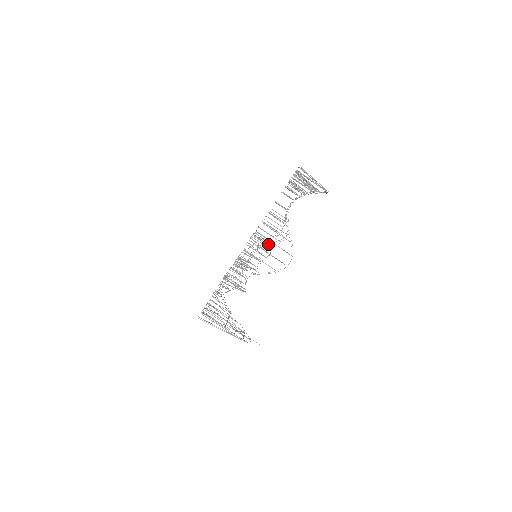
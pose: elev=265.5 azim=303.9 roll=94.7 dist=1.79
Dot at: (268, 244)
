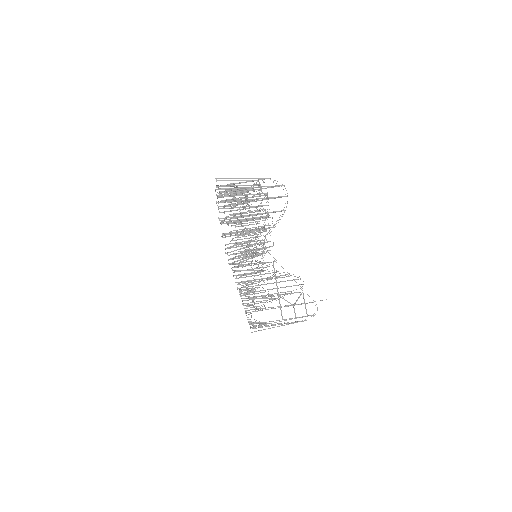
Dot at: occluded
